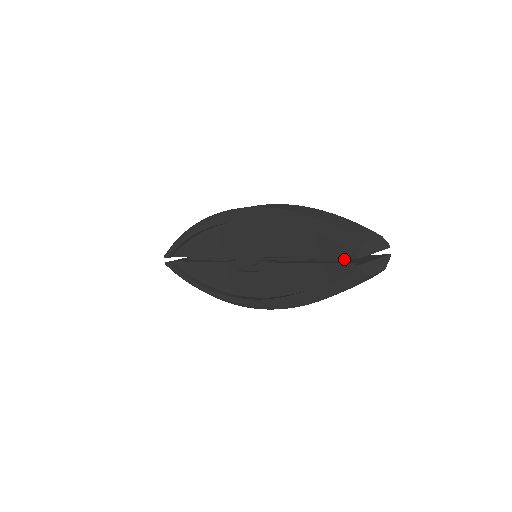
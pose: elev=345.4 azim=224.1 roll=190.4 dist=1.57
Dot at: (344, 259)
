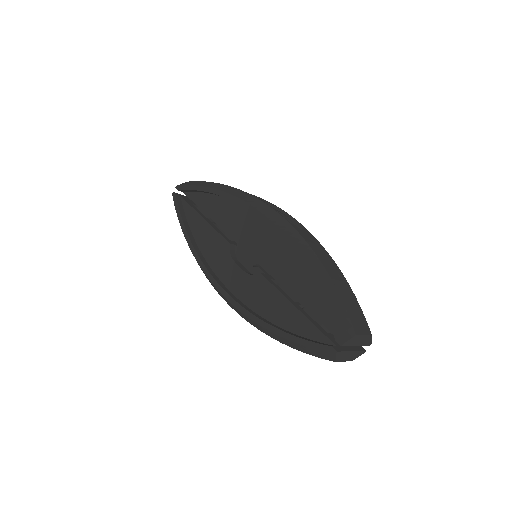
Dot at: occluded
